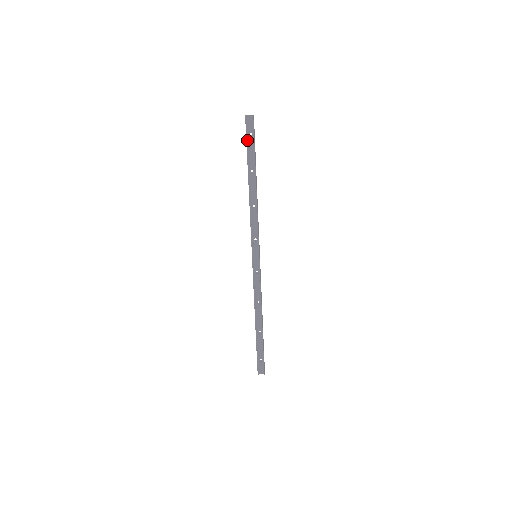
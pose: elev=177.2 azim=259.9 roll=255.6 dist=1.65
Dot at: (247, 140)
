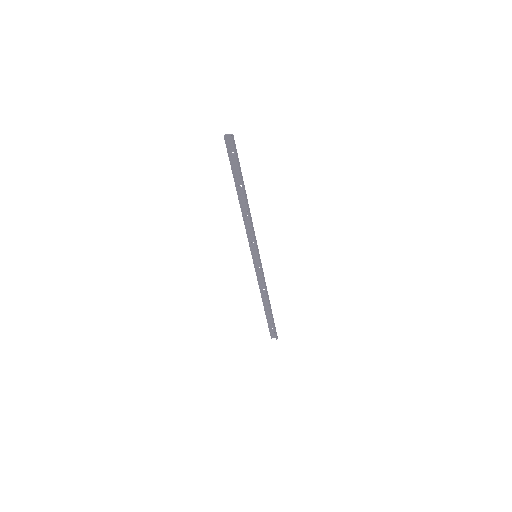
Dot at: (230, 159)
